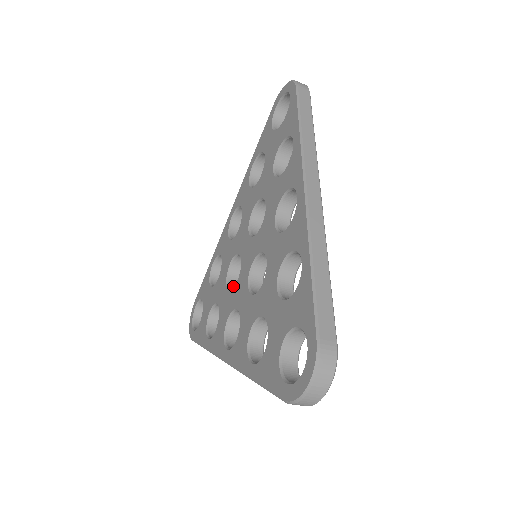
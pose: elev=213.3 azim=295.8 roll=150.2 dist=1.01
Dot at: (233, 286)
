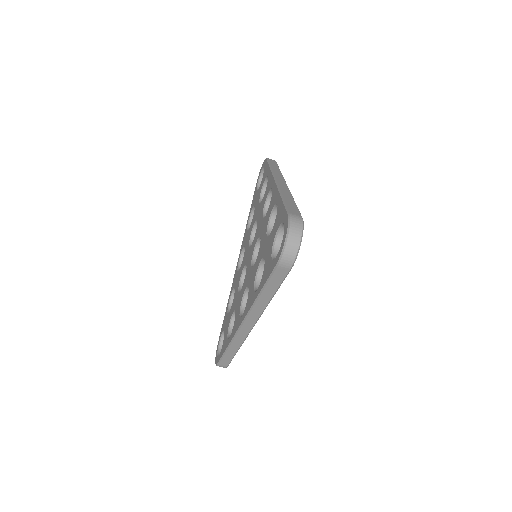
Dot at: occluded
